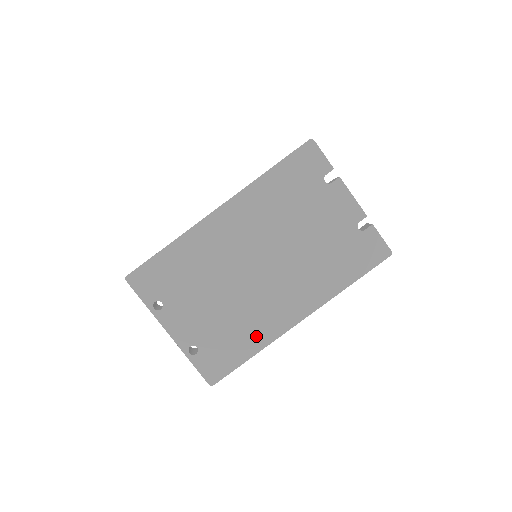
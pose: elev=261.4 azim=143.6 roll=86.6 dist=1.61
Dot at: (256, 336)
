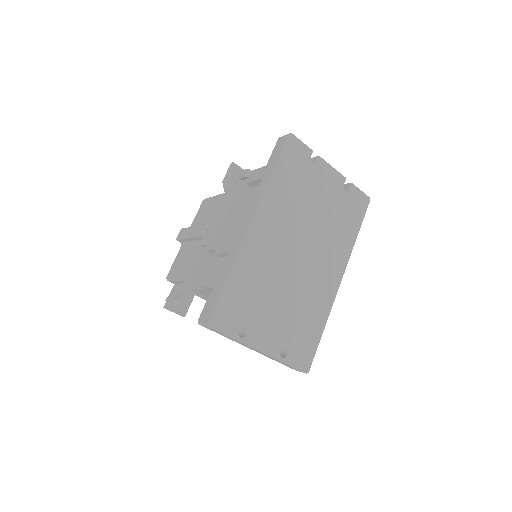
Dot at: (319, 312)
